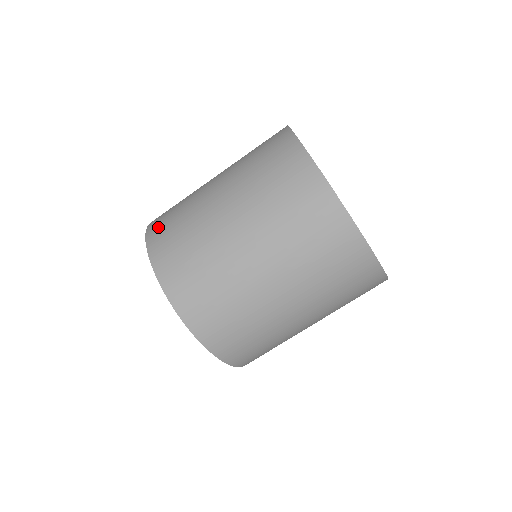
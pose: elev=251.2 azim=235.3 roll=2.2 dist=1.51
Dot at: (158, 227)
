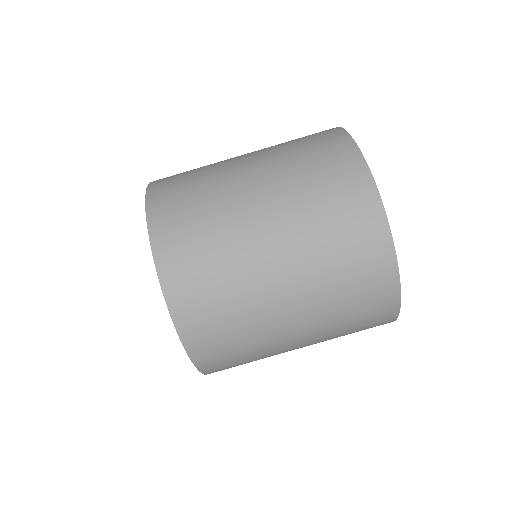
Dot at: occluded
